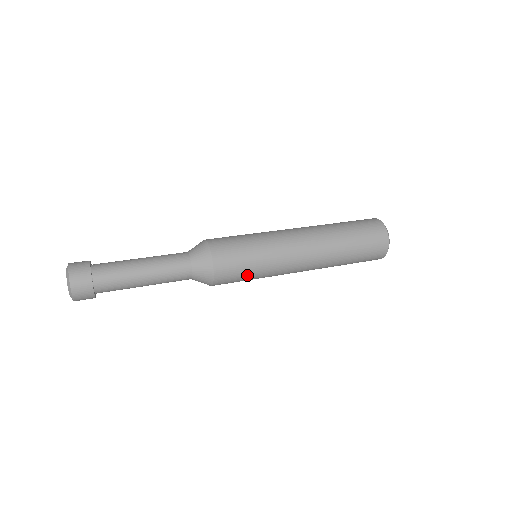
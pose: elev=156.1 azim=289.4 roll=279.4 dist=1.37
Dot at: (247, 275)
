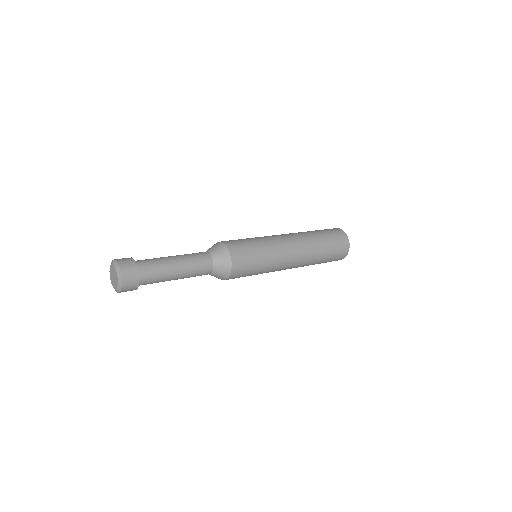
Dot at: (254, 270)
